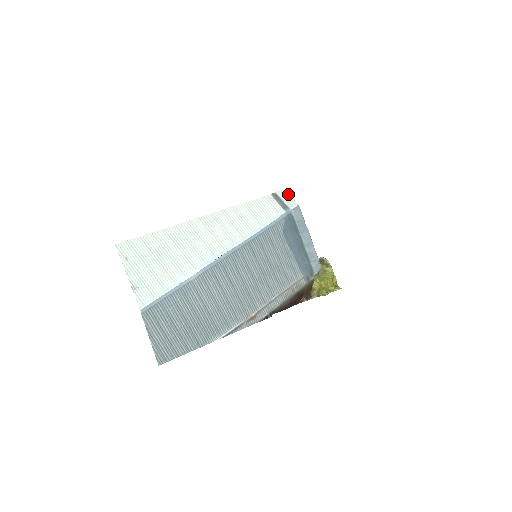
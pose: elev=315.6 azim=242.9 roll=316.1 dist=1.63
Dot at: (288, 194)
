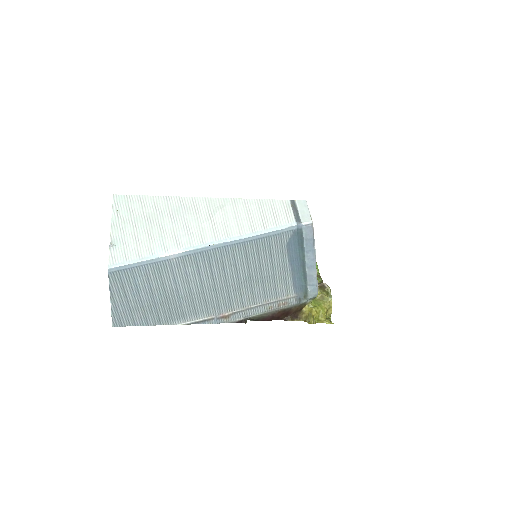
Dot at: (307, 207)
